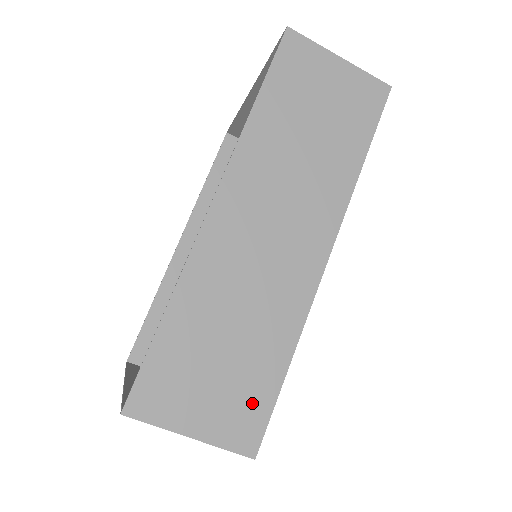
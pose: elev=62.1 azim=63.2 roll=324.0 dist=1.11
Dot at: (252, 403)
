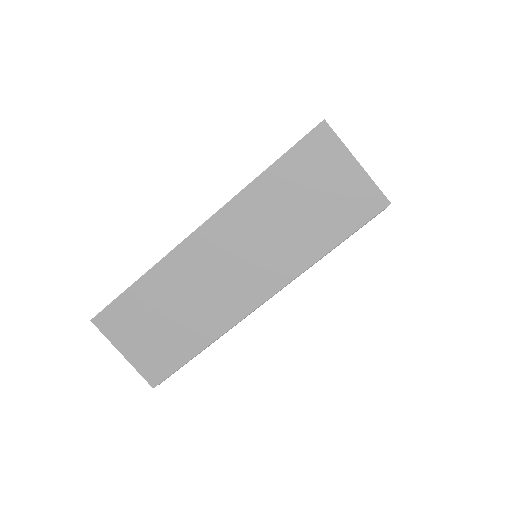
Dot at: (166, 358)
